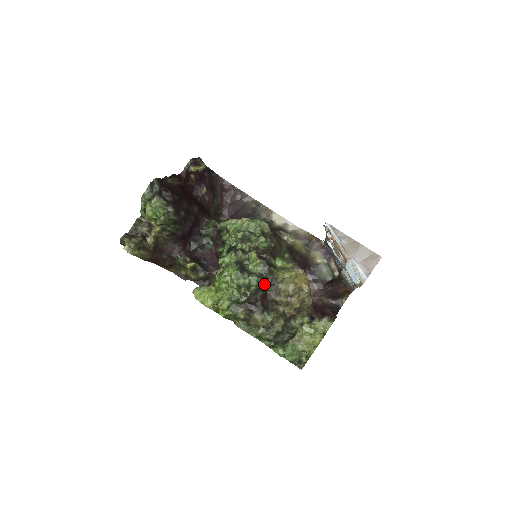
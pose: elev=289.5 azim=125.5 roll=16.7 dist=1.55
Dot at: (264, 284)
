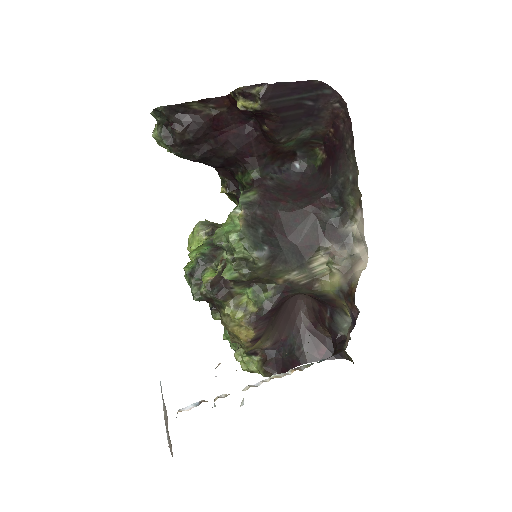
Dot at: (208, 300)
